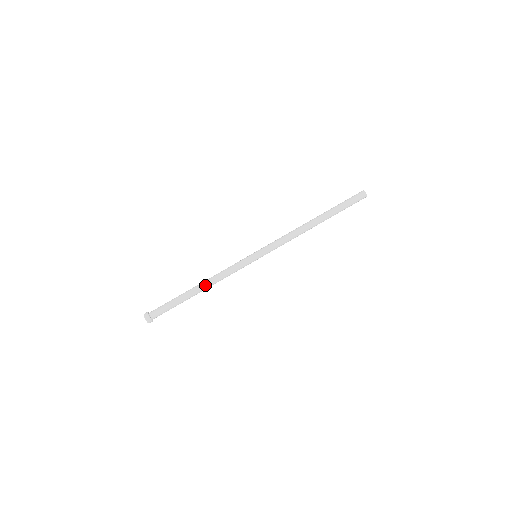
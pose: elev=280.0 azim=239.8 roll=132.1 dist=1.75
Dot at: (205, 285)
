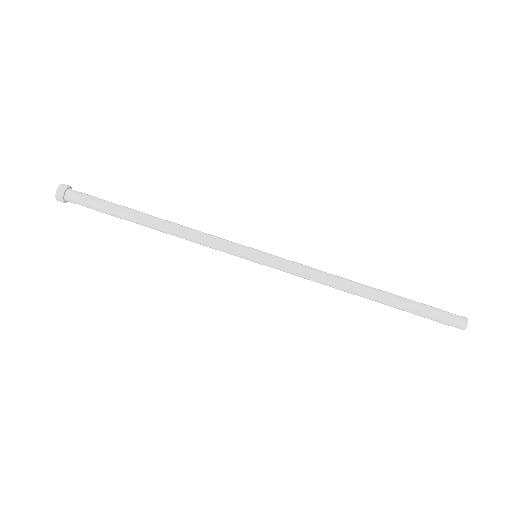
Dot at: (162, 226)
